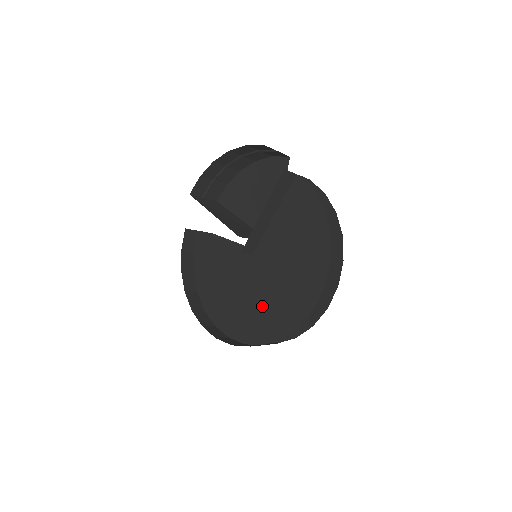
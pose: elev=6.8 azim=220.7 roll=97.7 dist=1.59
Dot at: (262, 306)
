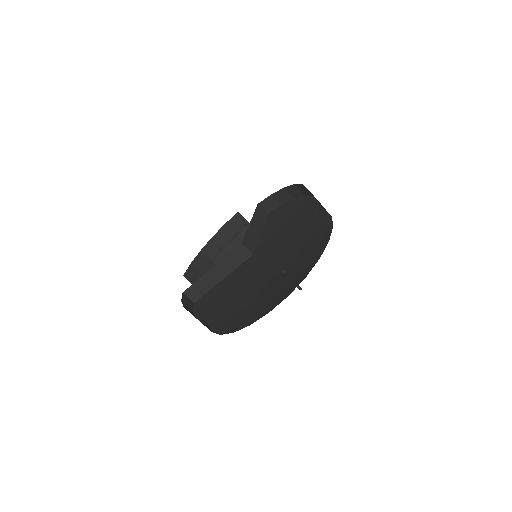
Dot at: (275, 254)
